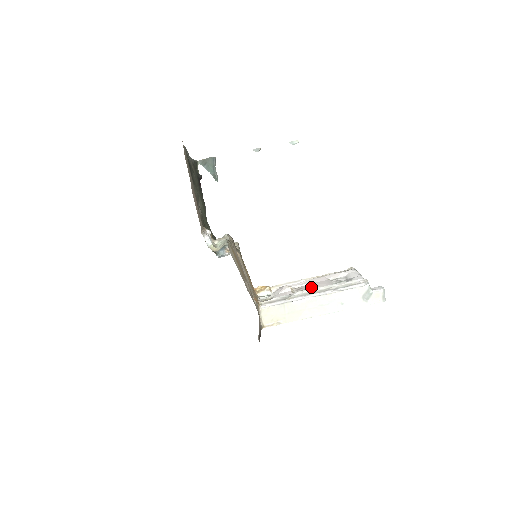
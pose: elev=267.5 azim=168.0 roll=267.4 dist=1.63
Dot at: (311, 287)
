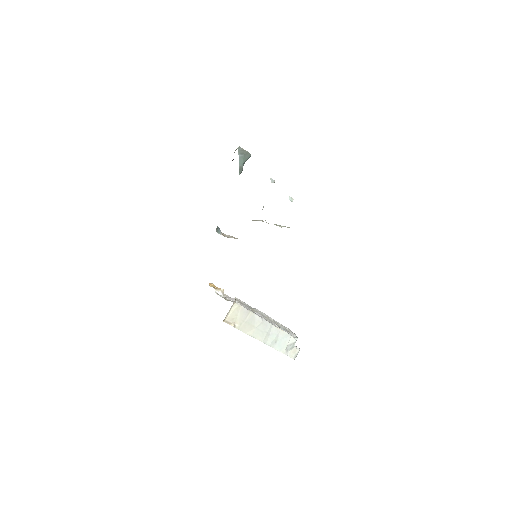
Dot at: occluded
